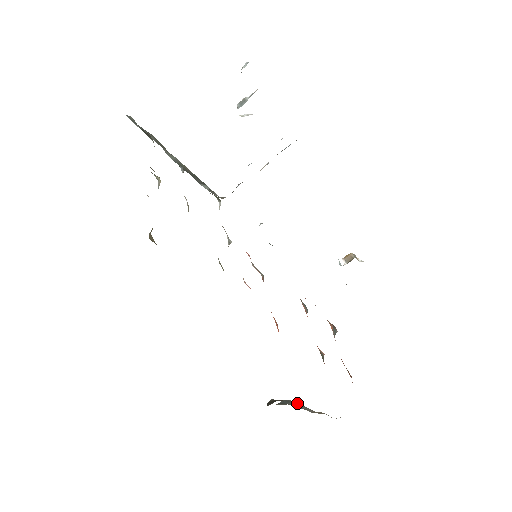
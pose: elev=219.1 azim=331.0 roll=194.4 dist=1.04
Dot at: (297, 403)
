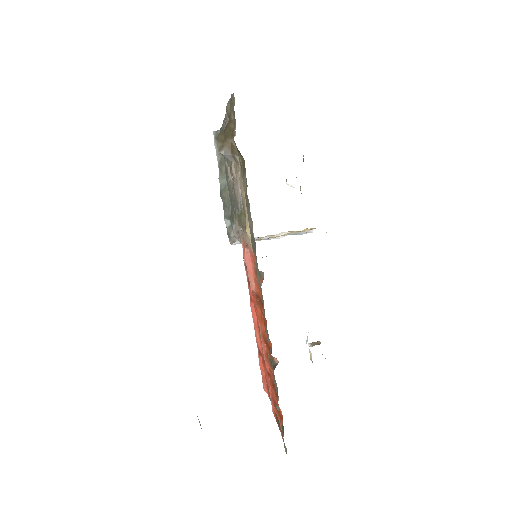
Dot at: occluded
